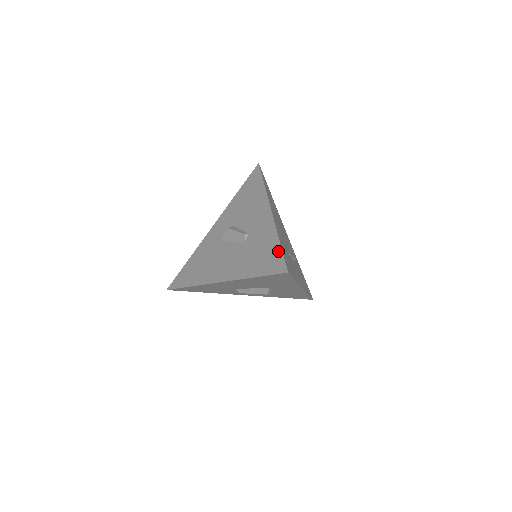
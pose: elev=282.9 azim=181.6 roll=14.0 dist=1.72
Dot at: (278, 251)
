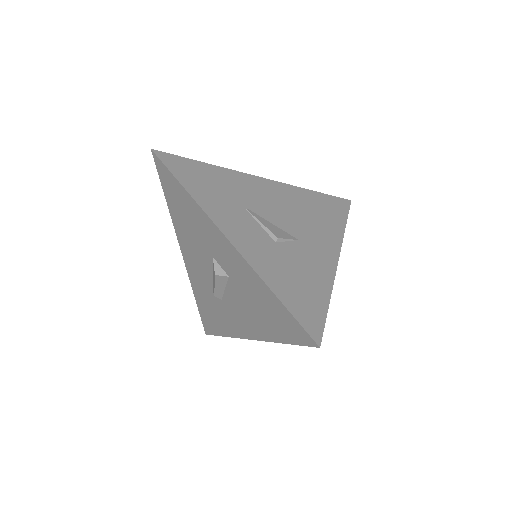
Dot at: occluded
